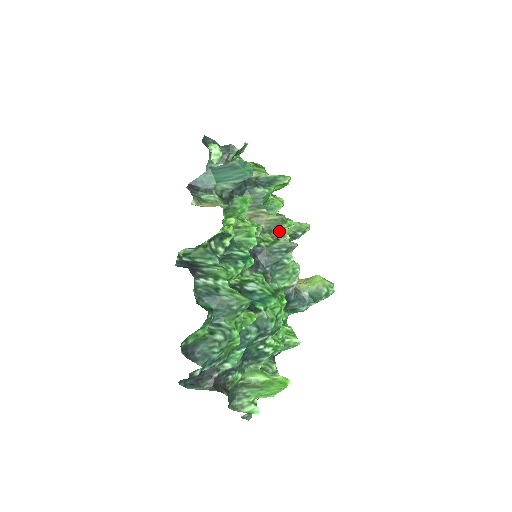
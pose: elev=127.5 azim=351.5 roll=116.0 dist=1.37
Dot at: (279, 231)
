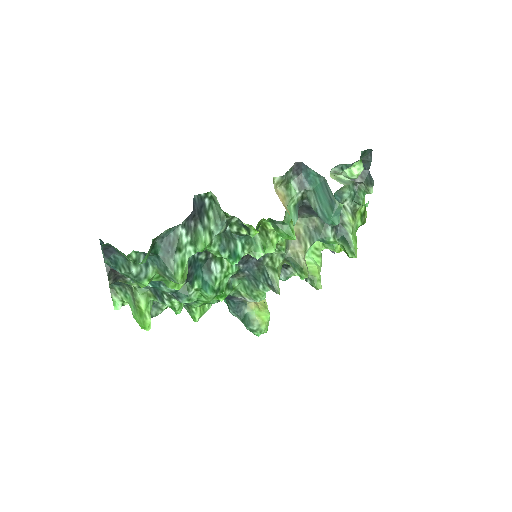
Dot at: (293, 267)
